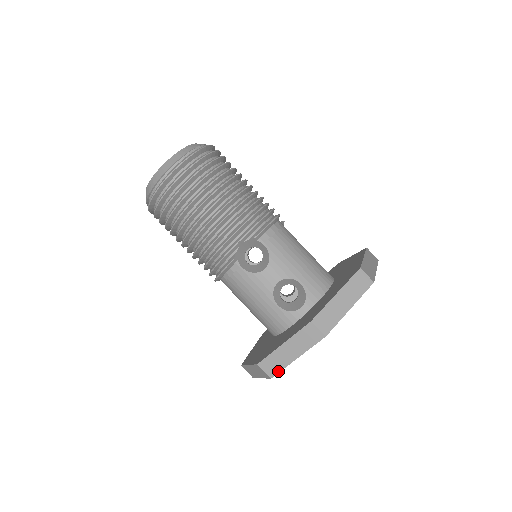
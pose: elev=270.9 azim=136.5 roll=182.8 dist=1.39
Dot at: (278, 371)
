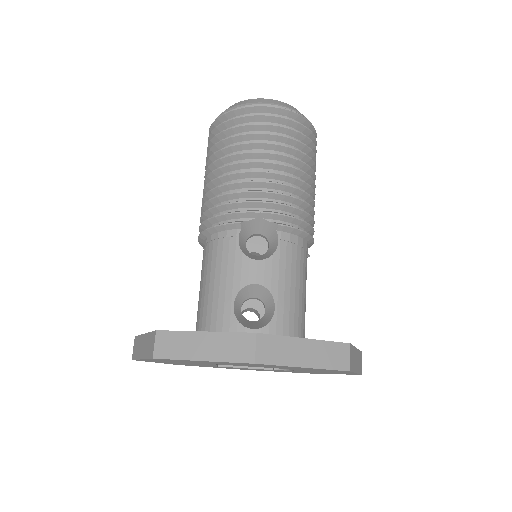
Dot at: (168, 357)
